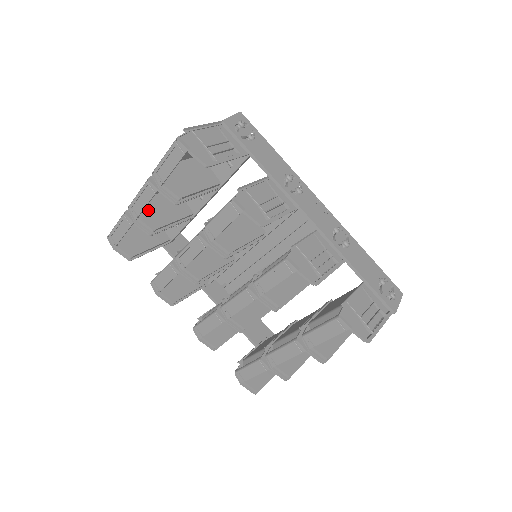
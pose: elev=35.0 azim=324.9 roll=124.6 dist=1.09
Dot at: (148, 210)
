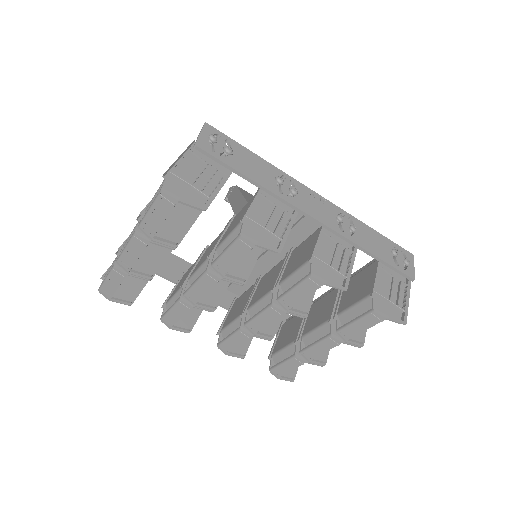
Dot at: occluded
